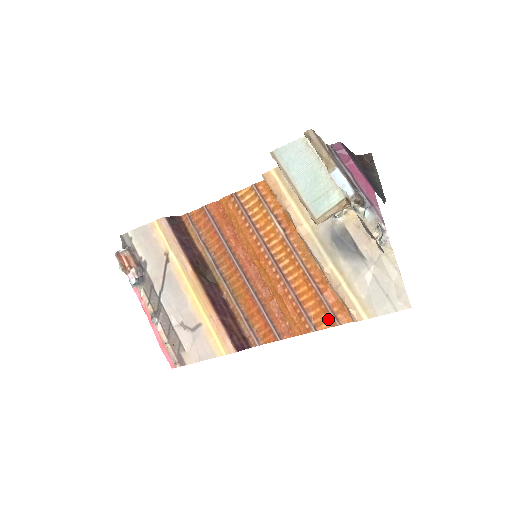
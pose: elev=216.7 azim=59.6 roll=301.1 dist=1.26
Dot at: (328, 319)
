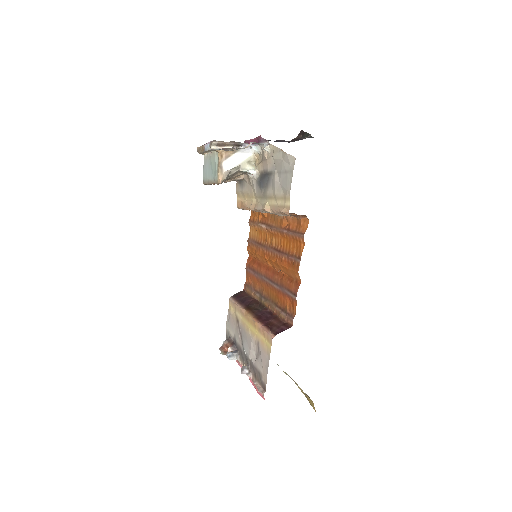
Dot at: (300, 241)
